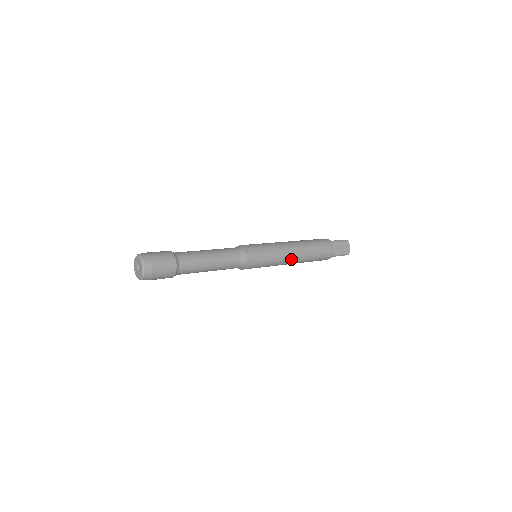
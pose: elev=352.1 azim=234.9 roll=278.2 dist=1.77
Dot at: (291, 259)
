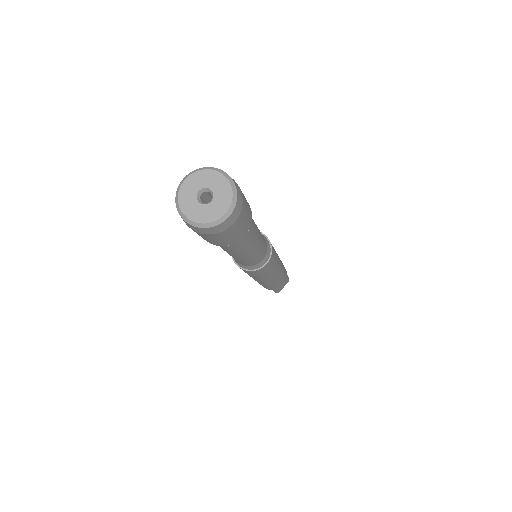
Dot at: (268, 281)
